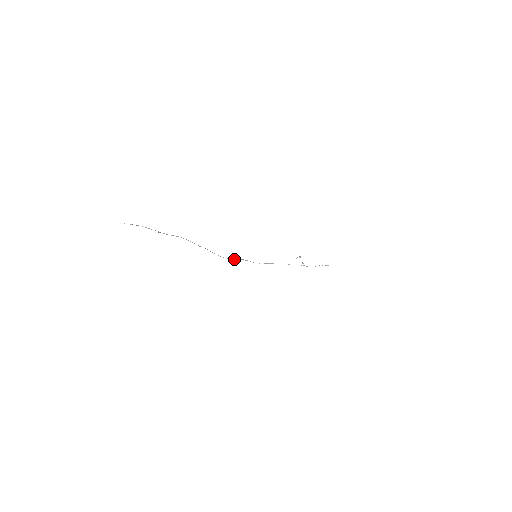
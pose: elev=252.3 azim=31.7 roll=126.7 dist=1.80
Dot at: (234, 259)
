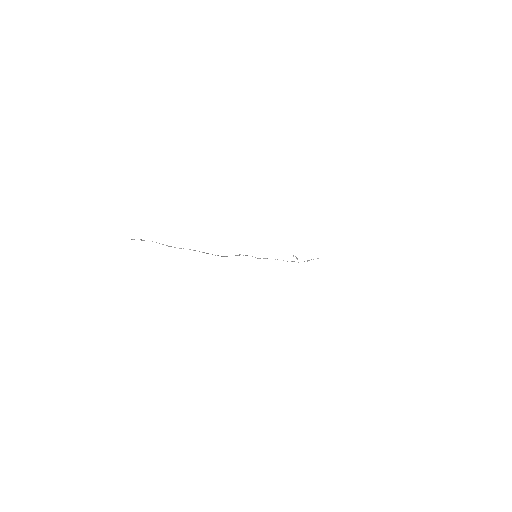
Dot at: occluded
